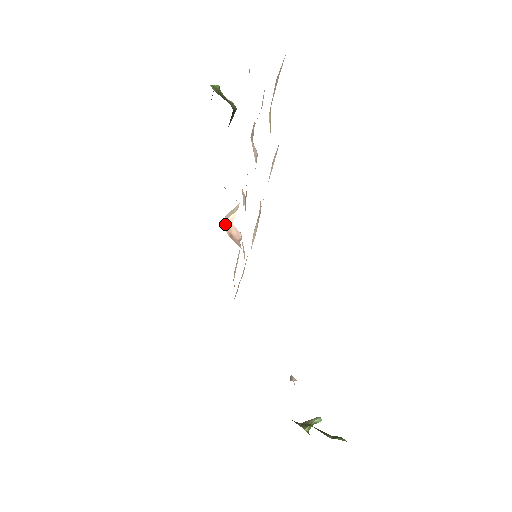
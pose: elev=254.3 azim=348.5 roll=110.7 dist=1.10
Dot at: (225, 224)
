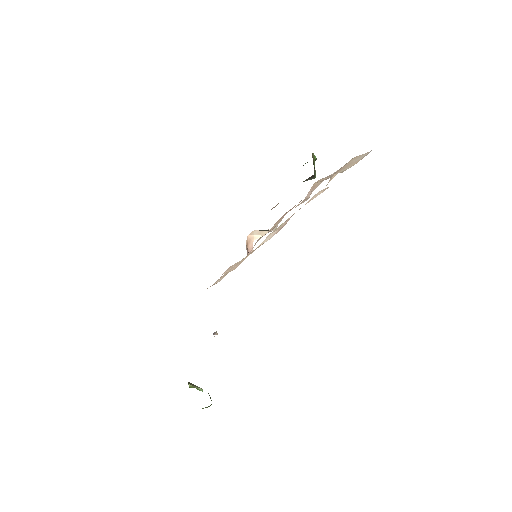
Dot at: (250, 235)
